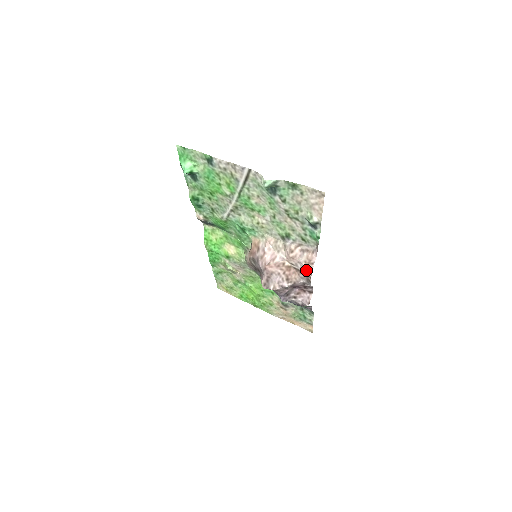
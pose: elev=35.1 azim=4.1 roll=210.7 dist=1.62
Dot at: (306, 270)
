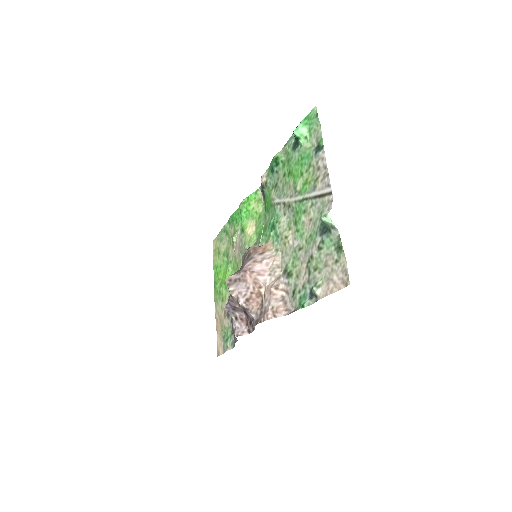
Dot at: (265, 313)
